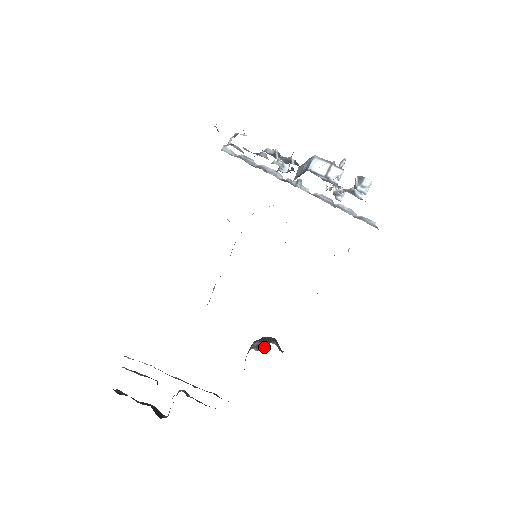
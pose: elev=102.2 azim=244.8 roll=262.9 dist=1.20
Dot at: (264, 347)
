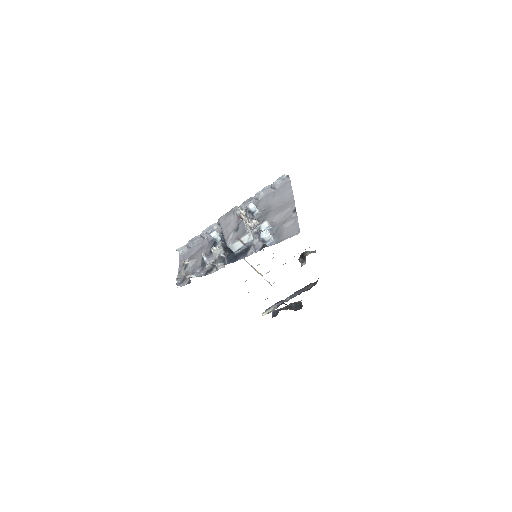
Dot at: occluded
